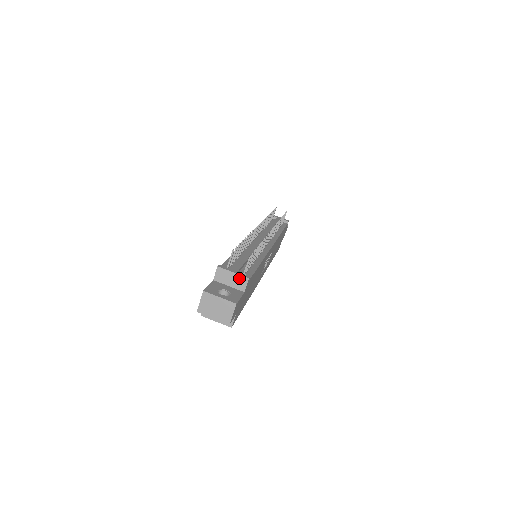
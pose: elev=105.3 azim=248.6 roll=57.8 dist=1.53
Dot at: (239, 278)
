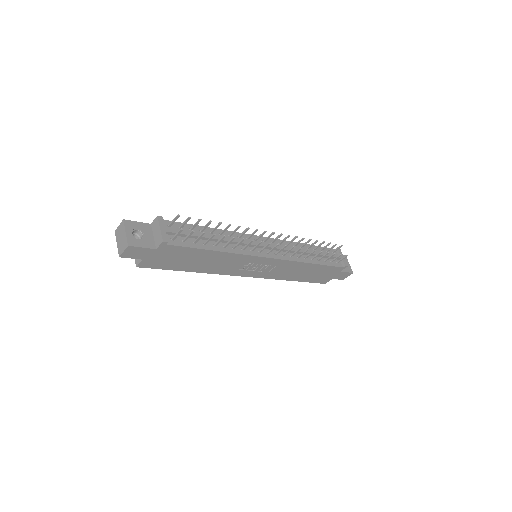
Dot at: (160, 236)
